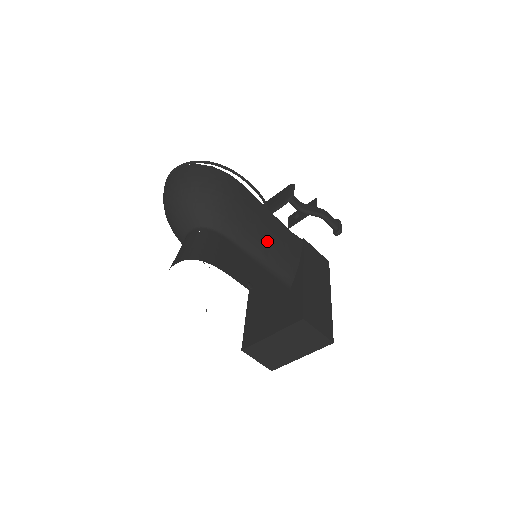
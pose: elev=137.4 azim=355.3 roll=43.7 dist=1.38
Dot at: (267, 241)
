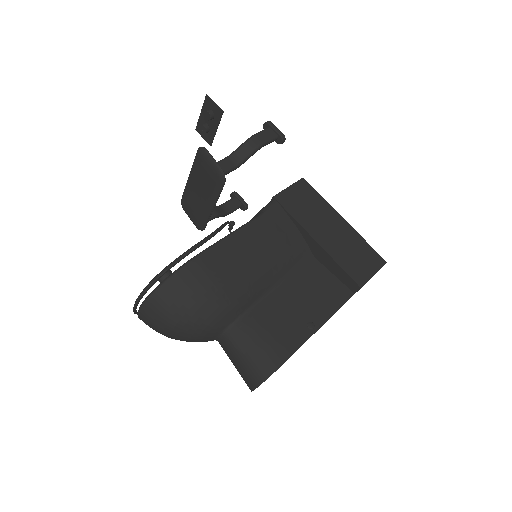
Dot at: (268, 260)
